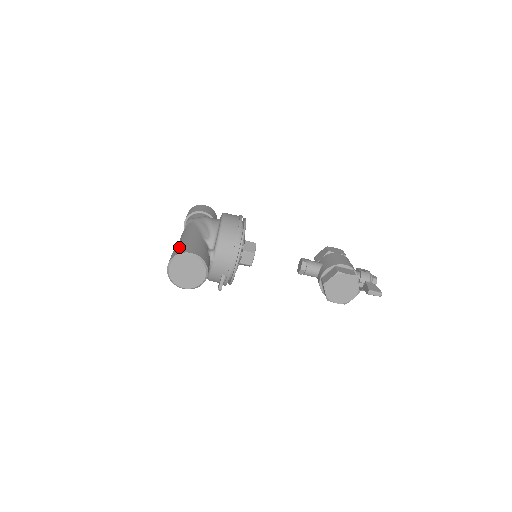
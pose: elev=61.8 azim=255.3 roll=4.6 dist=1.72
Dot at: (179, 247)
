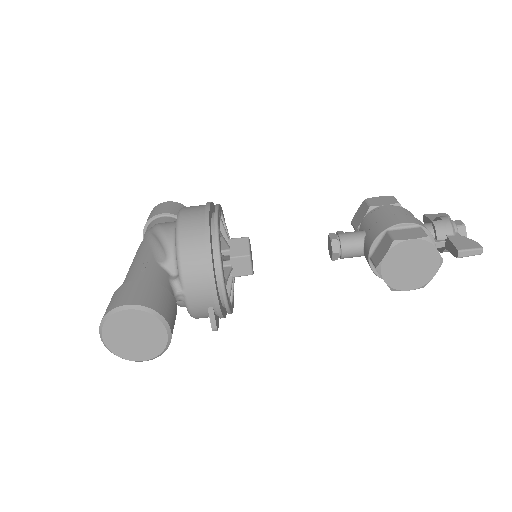
Dot at: (112, 297)
